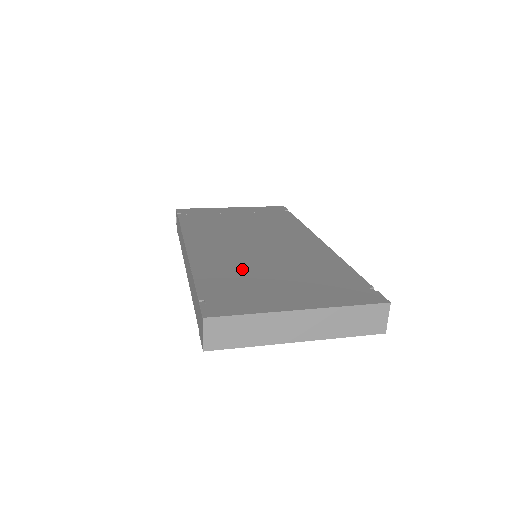
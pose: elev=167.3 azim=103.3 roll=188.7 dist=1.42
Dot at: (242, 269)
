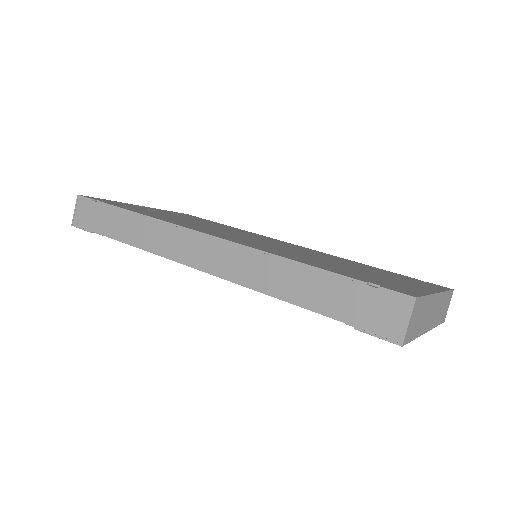
Dot at: (314, 259)
